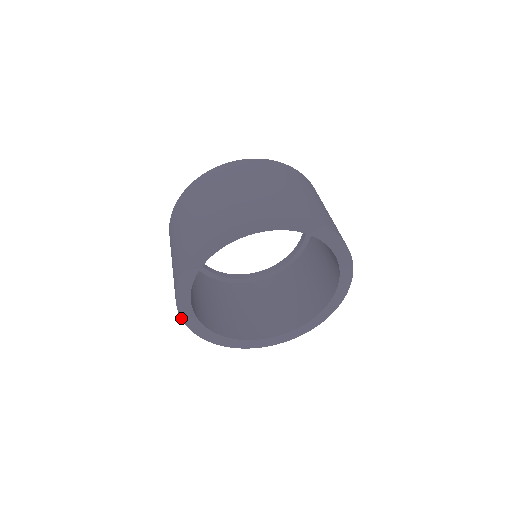
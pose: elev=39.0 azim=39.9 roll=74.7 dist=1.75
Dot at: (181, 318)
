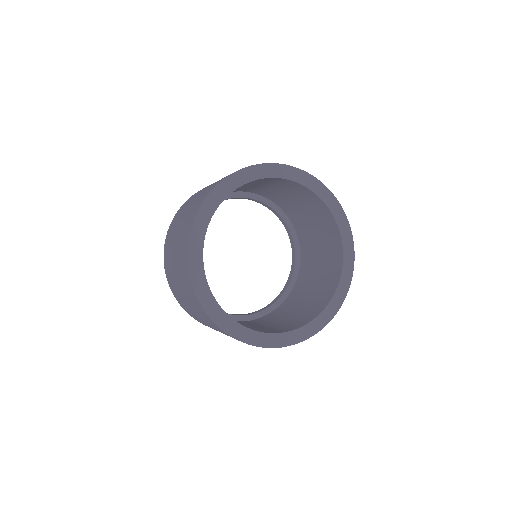
Dot at: occluded
